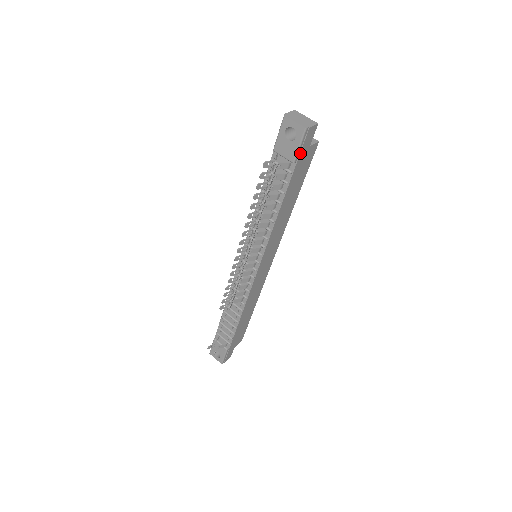
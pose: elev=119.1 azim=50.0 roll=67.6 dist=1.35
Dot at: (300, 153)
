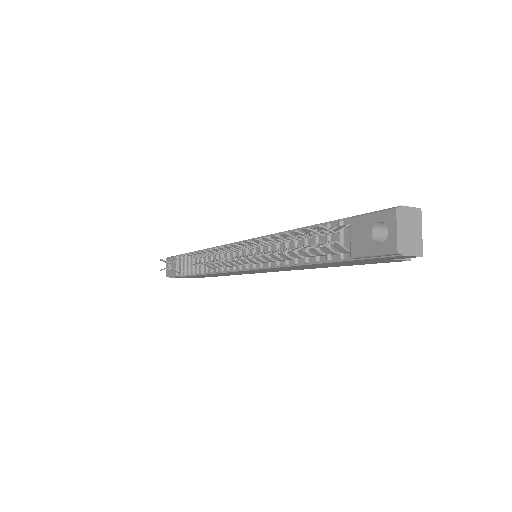
Dot at: (368, 258)
